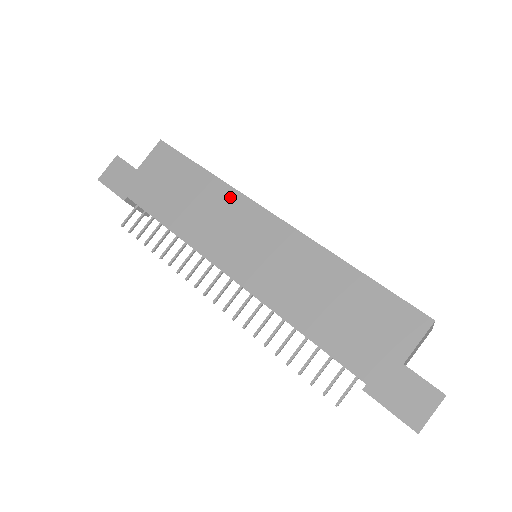
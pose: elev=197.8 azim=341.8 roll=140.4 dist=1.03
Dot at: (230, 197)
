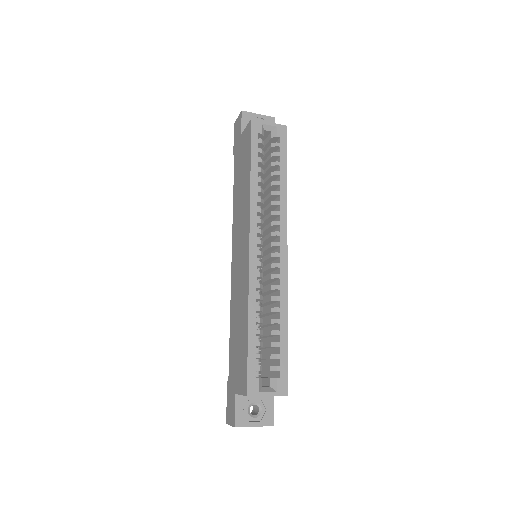
Dot at: (247, 208)
